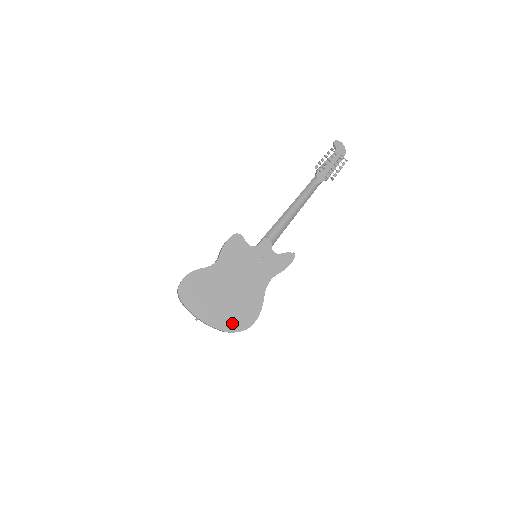
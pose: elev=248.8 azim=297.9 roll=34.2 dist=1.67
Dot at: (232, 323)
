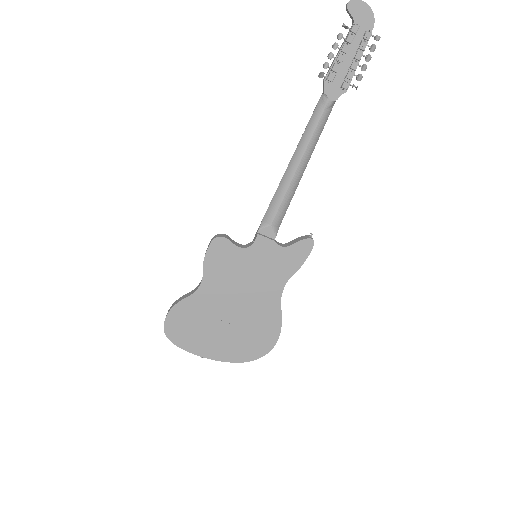
Dot at: (247, 351)
